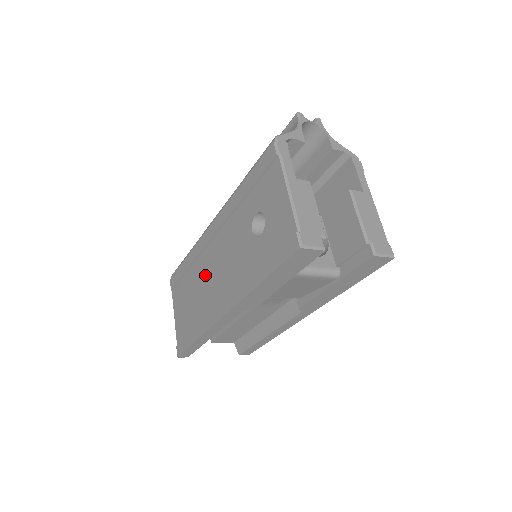
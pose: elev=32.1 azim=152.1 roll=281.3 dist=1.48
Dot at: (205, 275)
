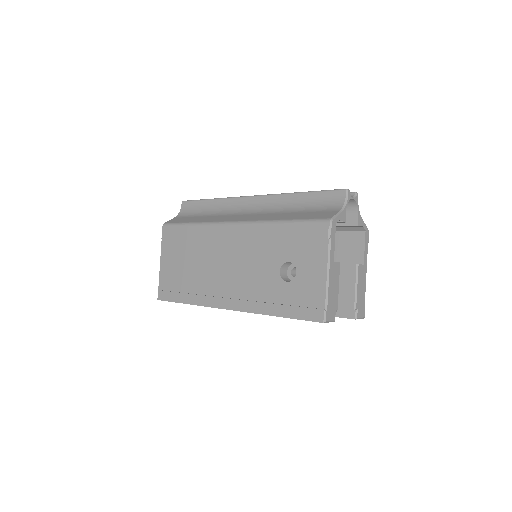
Dot at: (212, 261)
